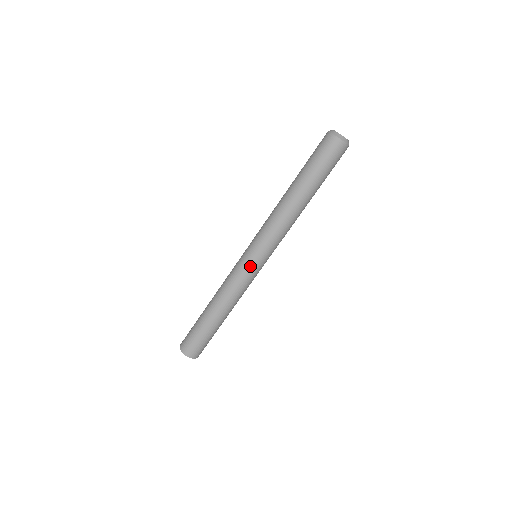
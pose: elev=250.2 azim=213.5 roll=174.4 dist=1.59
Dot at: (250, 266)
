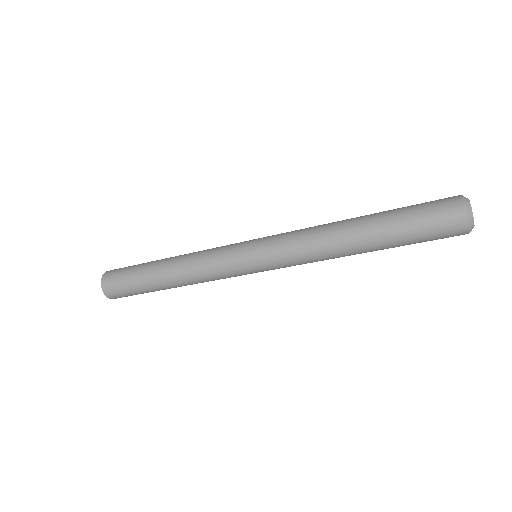
Dot at: (240, 266)
